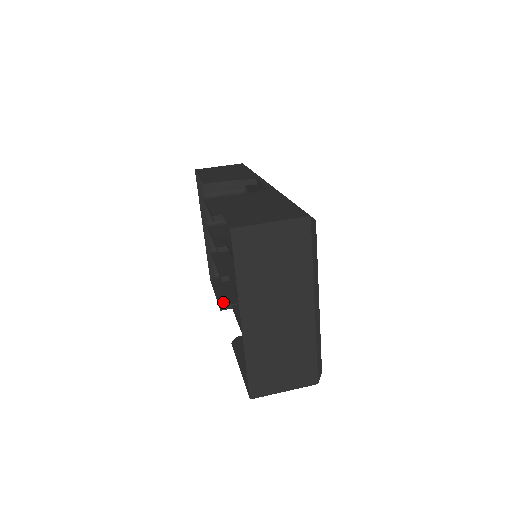
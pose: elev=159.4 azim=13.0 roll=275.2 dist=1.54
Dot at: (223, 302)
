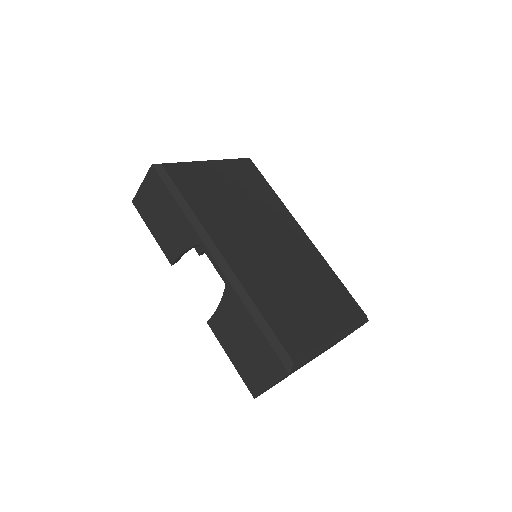
Dot at: occluded
